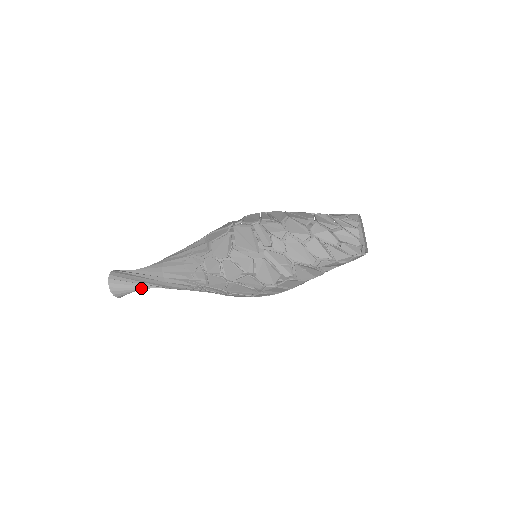
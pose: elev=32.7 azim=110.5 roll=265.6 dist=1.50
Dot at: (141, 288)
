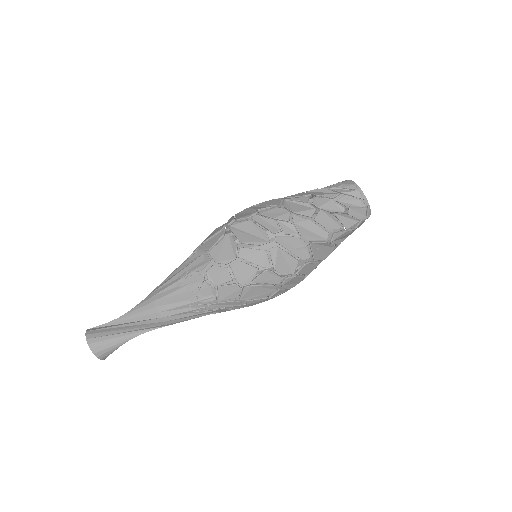
Dot at: (130, 337)
